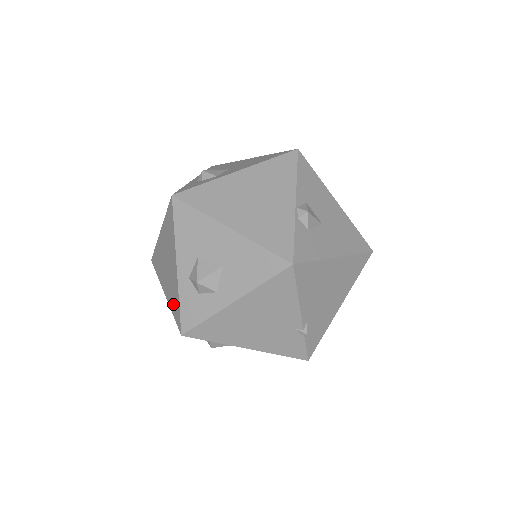
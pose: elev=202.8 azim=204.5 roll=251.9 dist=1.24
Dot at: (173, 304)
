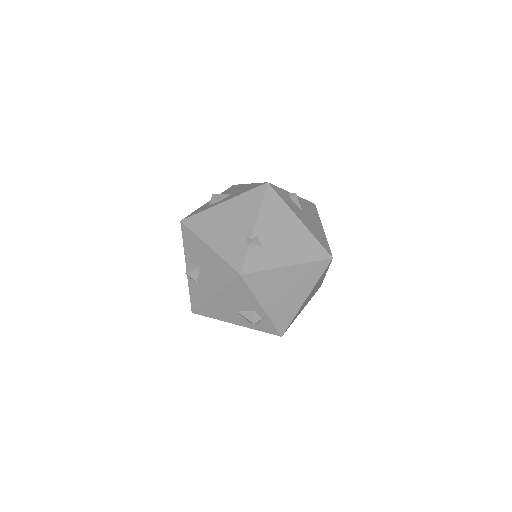
Dot at: occluded
